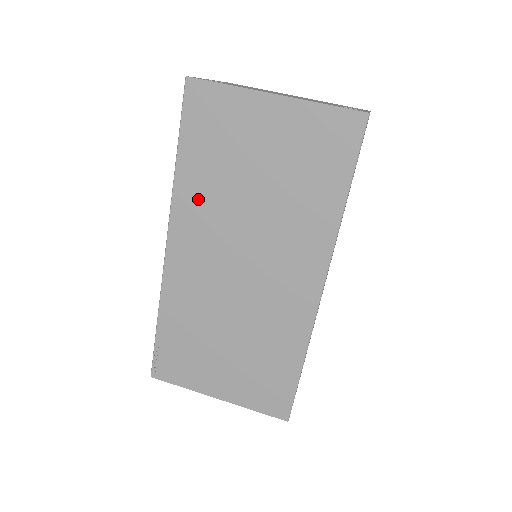
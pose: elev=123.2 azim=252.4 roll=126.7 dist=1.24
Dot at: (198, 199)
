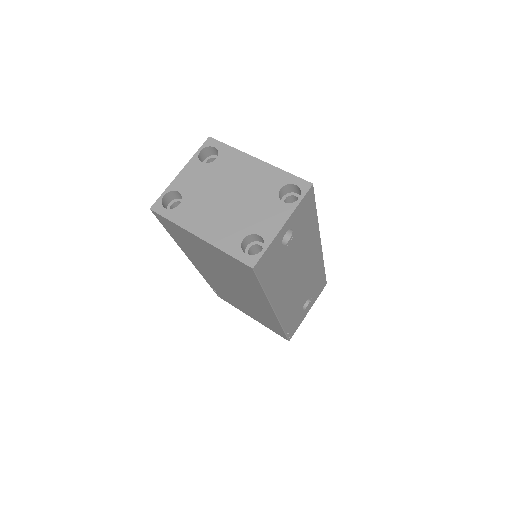
Dot at: (192, 254)
